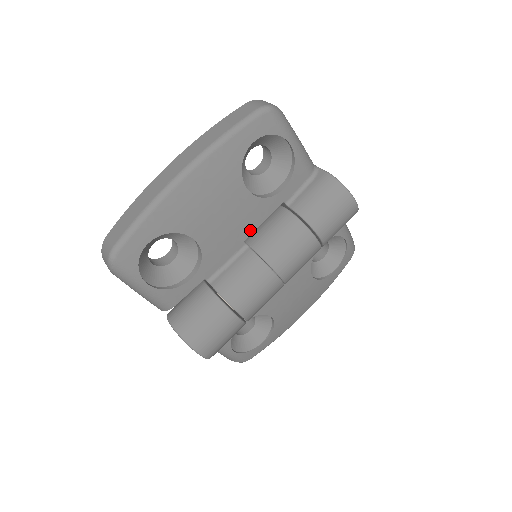
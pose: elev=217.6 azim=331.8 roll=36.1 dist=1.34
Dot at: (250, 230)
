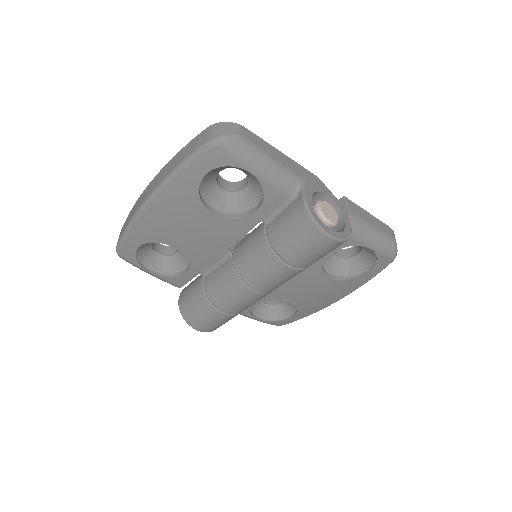
Dot at: (229, 243)
